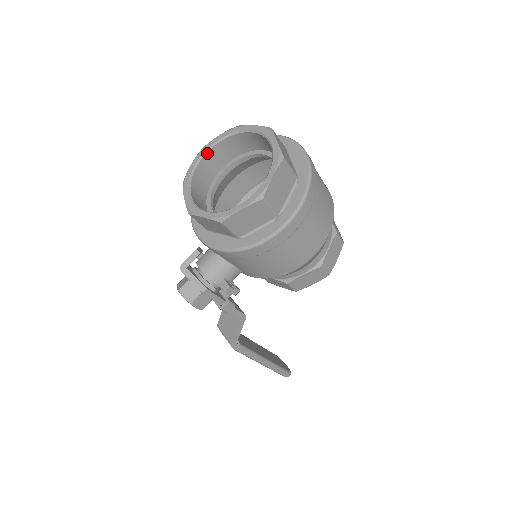
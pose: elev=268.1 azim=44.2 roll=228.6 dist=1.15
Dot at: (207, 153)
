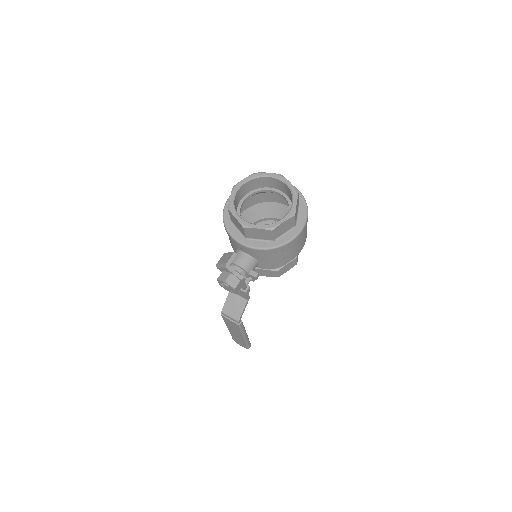
Dot at: (238, 190)
